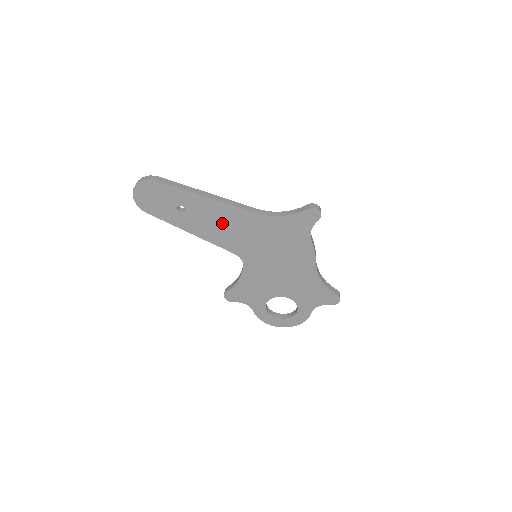
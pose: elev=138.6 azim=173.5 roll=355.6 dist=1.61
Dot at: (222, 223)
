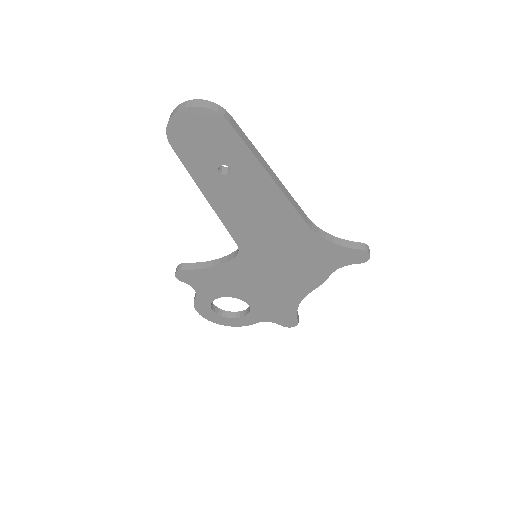
Dot at: (258, 211)
